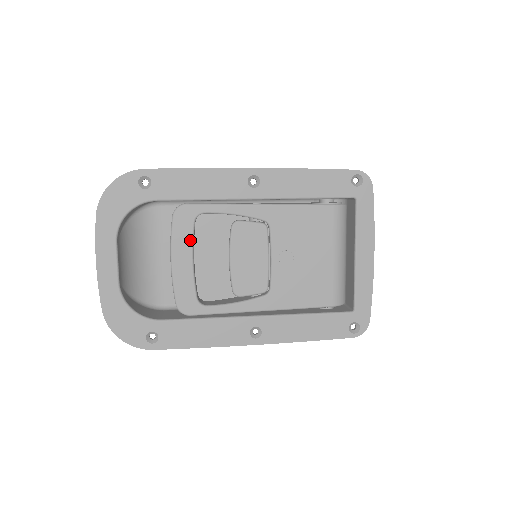
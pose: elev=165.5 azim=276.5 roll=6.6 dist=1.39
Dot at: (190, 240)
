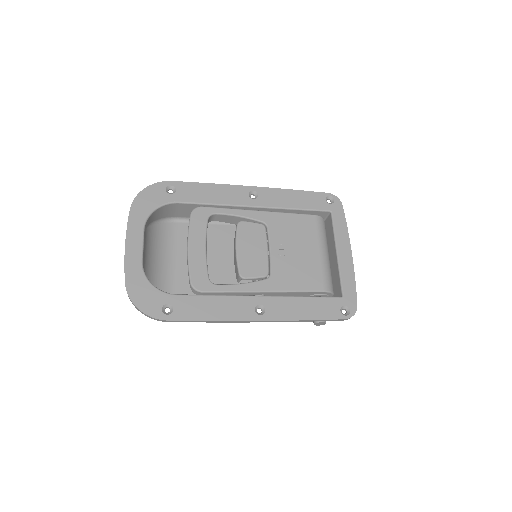
Dot at: (204, 232)
